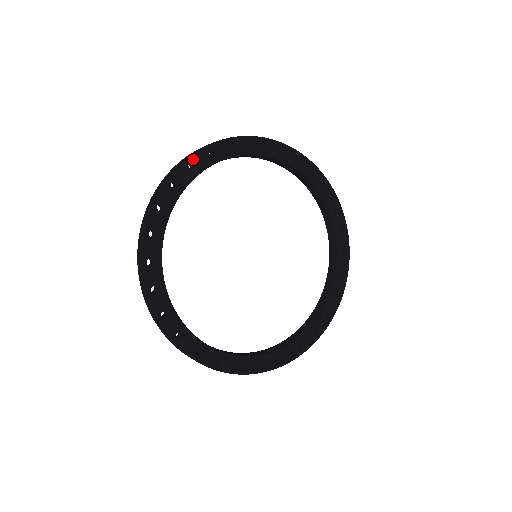
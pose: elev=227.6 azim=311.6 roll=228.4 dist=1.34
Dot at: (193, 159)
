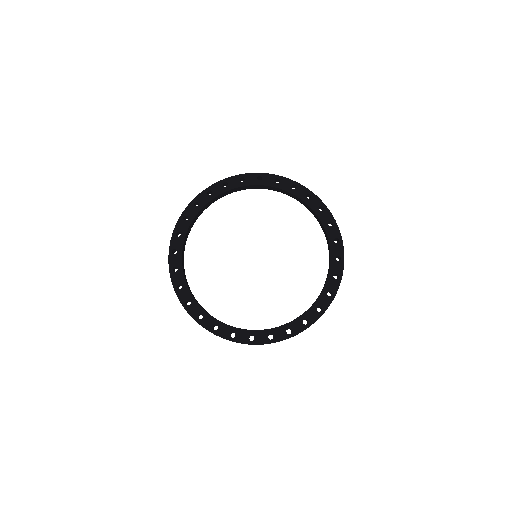
Dot at: (177, 230)
